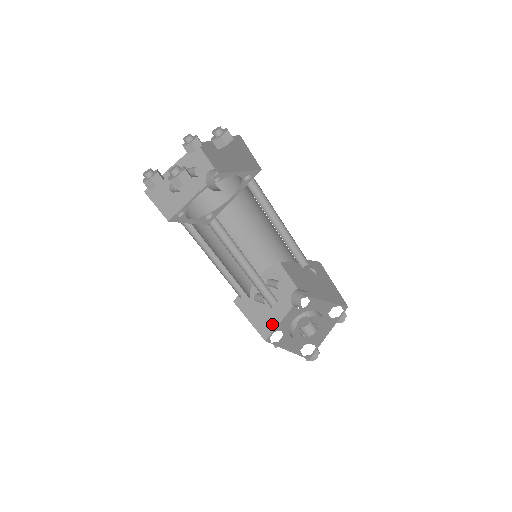
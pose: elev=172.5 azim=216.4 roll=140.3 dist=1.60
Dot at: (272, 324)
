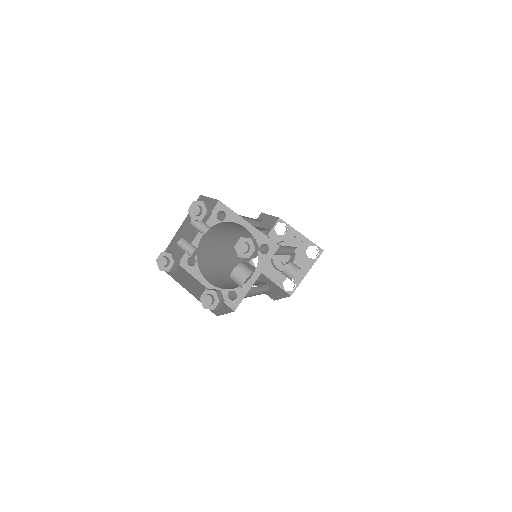
Dot at: occluded
